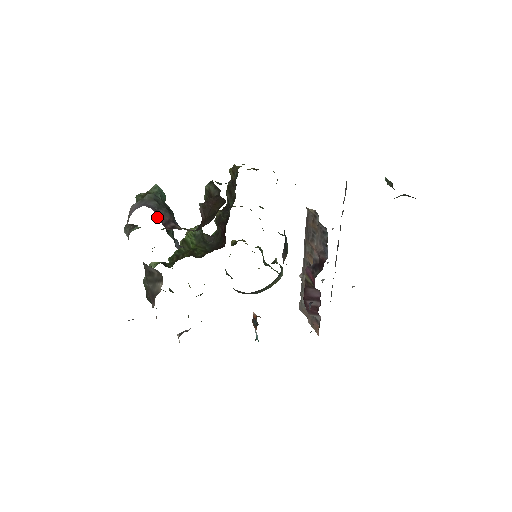
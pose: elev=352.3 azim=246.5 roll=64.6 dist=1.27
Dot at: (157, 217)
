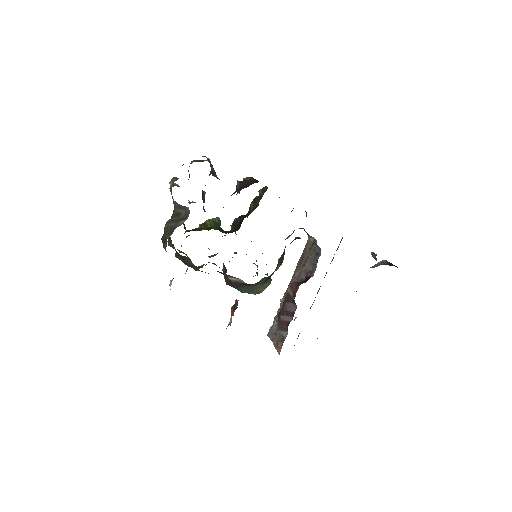
Dot at: occluded
